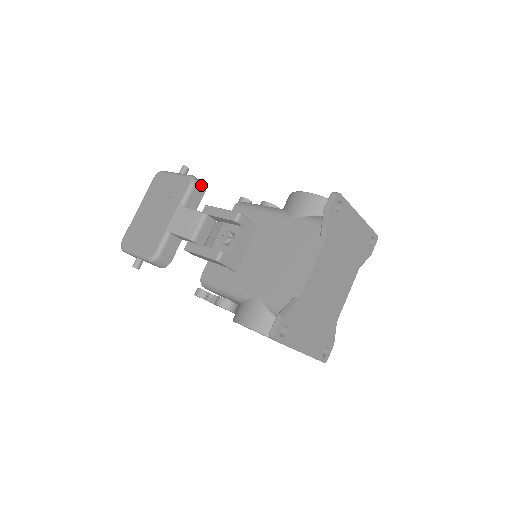
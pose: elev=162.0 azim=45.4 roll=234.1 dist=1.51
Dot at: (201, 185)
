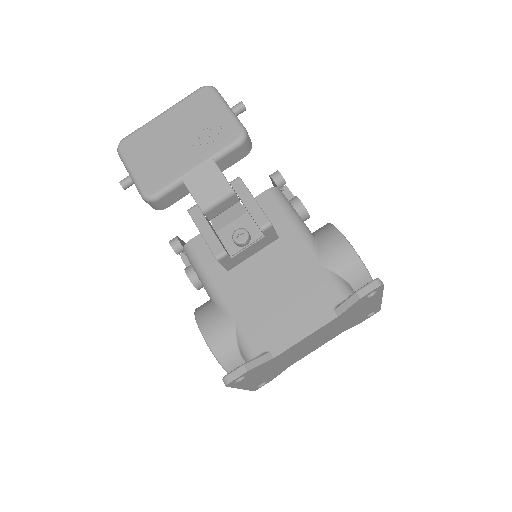
Dot at: (248, 146)
